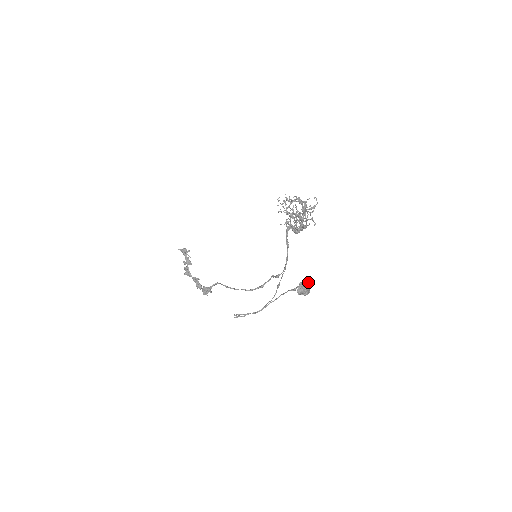
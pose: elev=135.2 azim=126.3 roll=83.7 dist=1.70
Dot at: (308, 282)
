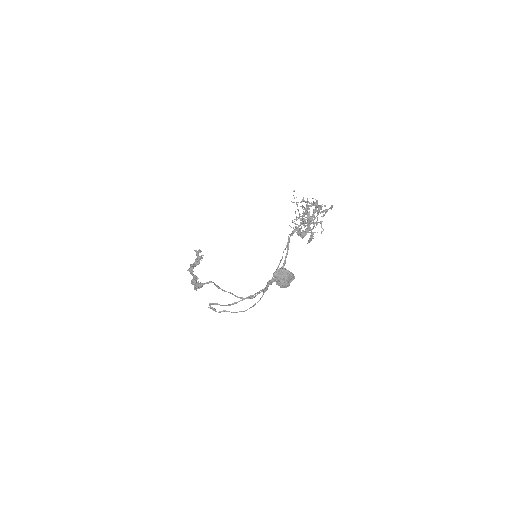
Dot at: (289, 271)
